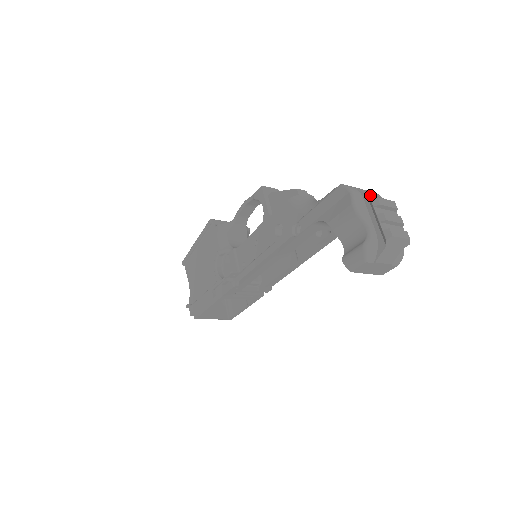
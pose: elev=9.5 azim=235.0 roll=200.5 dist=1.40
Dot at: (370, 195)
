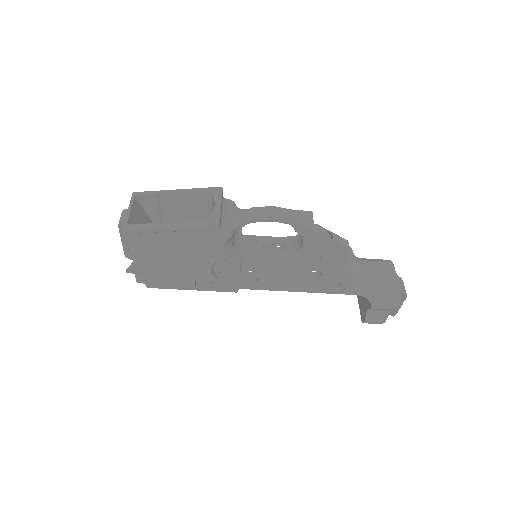
Dot at: (406, 297)
